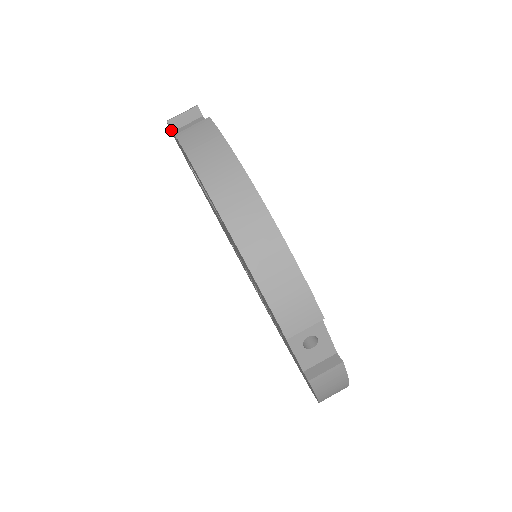
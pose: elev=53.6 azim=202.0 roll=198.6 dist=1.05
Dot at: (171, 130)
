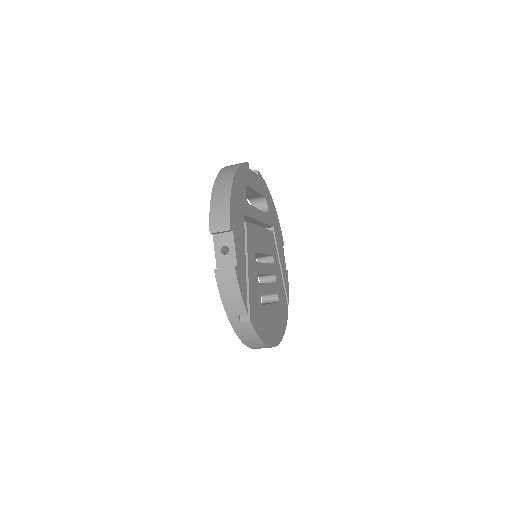
Dot at: occluded
